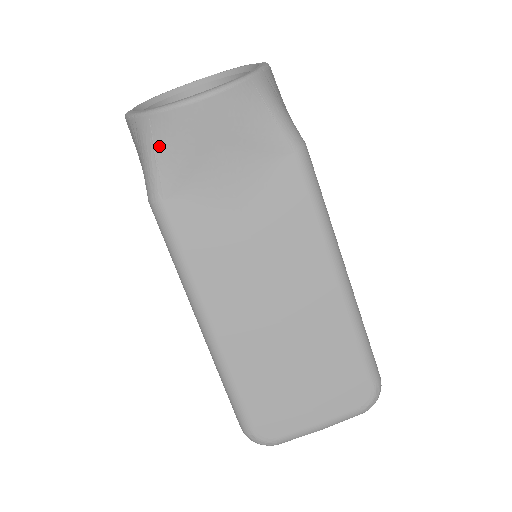
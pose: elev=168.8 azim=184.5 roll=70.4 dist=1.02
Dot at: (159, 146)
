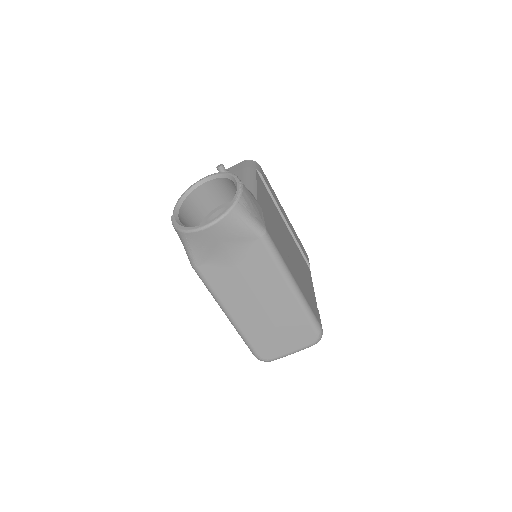
Dot at: (192, 245)
